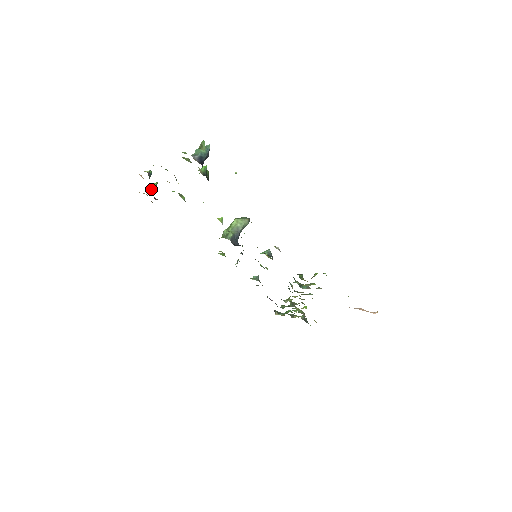
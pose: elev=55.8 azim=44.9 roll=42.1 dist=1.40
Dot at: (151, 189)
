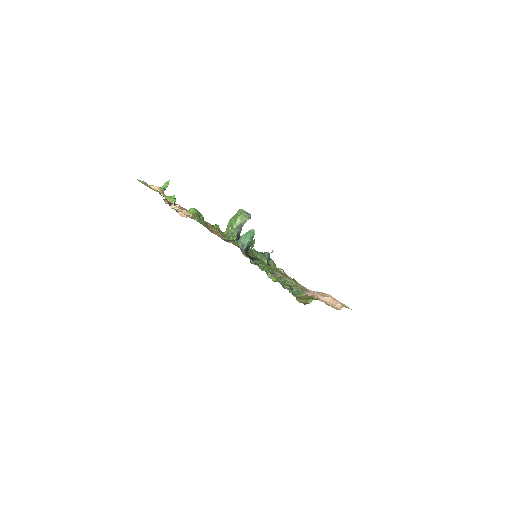
Dot at: (164, 190)
